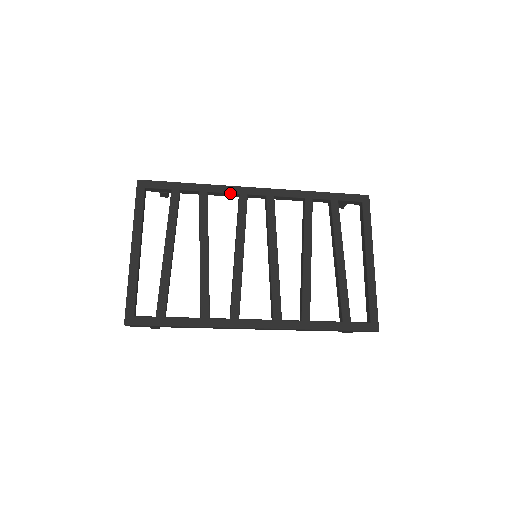
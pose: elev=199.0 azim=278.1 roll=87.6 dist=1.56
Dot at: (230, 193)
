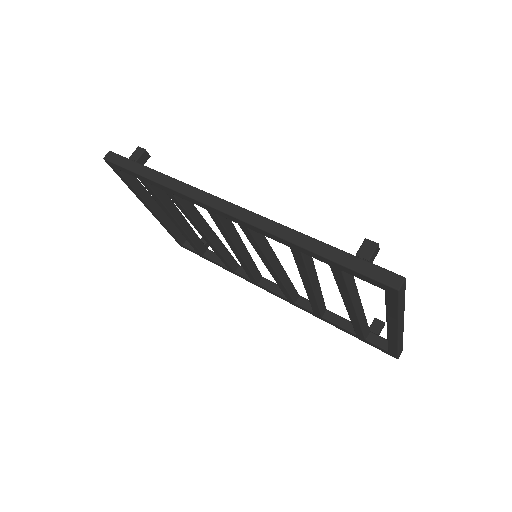
Dot at: (196, 204)
